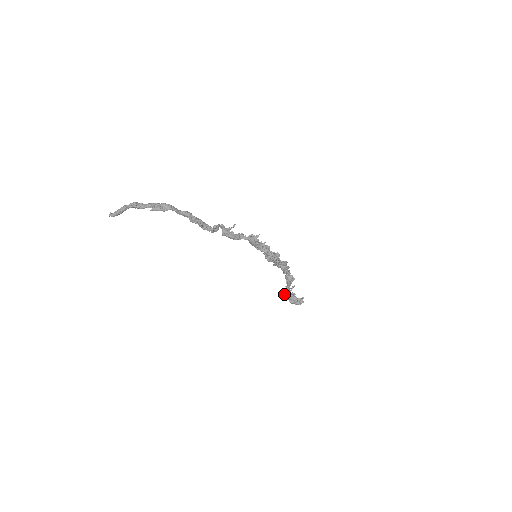
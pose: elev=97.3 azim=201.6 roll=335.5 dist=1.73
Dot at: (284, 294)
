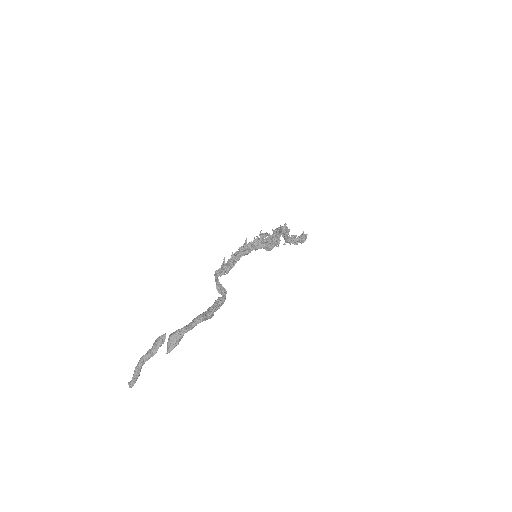
Dot at: occluded
